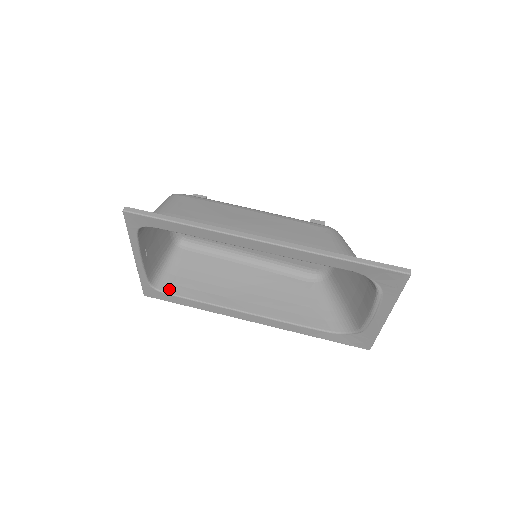
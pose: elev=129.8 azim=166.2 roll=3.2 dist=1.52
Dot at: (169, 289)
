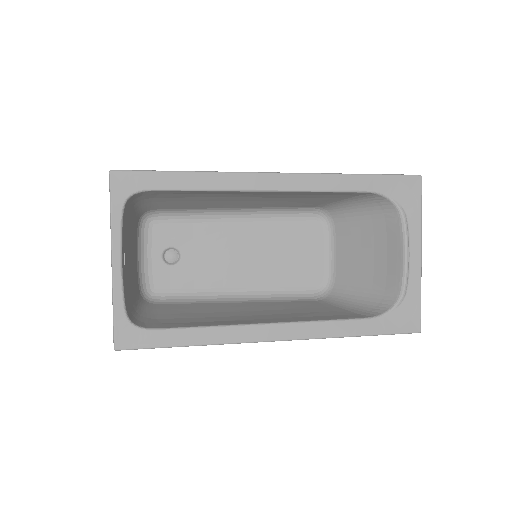
Dot at: (154, 326)
